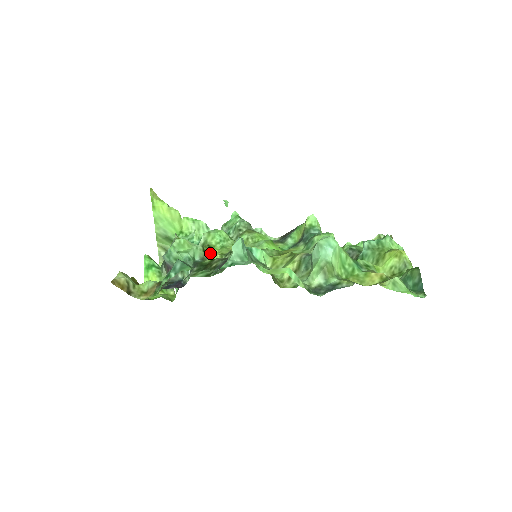
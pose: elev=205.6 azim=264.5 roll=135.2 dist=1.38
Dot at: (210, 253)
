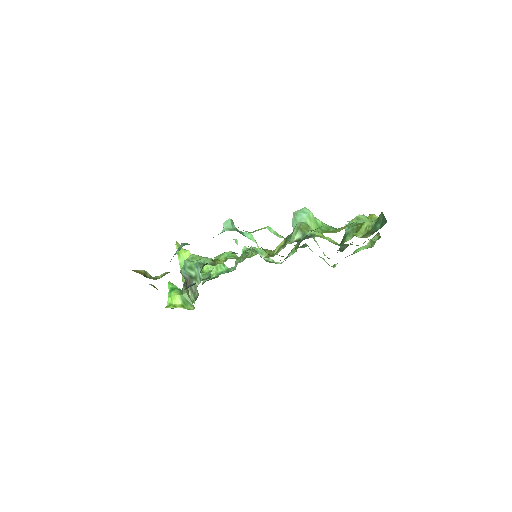
Dot at: (218, 262)
